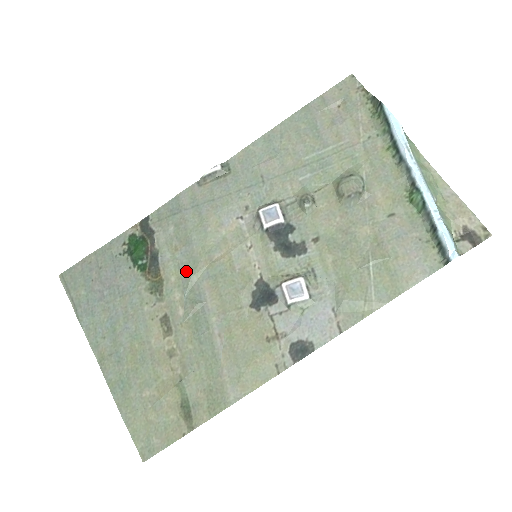
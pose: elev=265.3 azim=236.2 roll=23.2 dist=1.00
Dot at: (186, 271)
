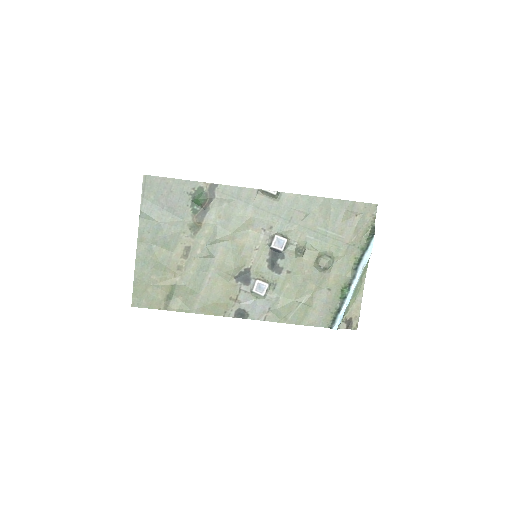
Dot at: (216, 234)
